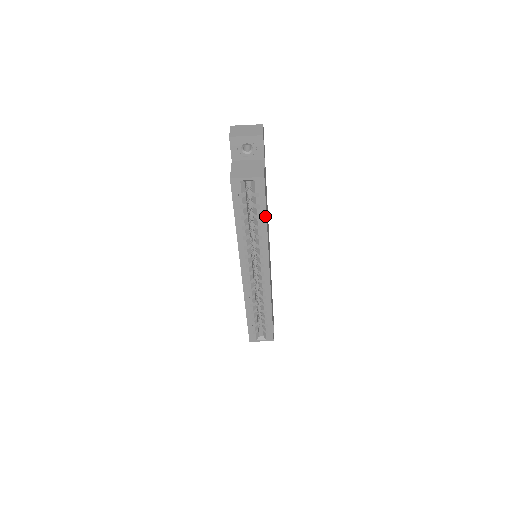
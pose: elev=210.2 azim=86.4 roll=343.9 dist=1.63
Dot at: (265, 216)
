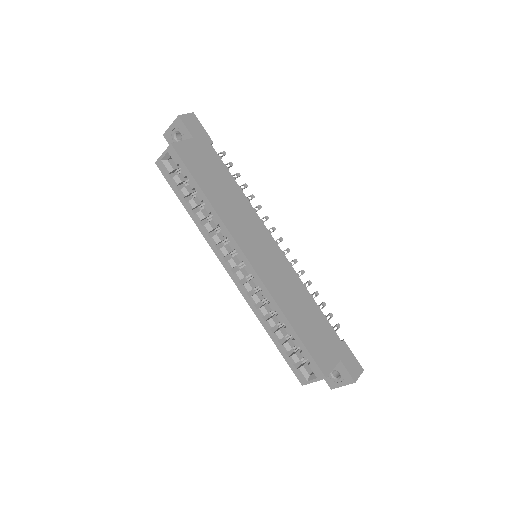
Dot at: (198, 186)
